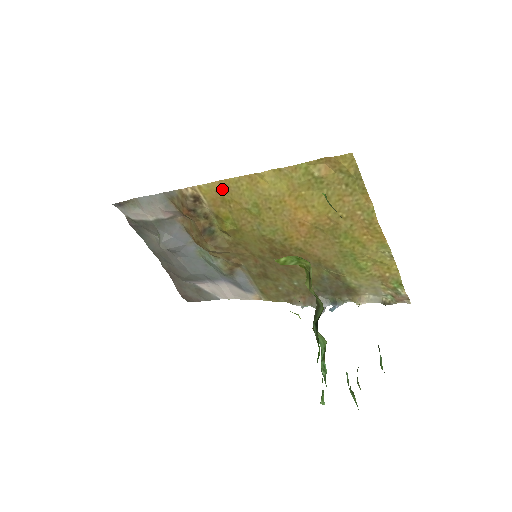
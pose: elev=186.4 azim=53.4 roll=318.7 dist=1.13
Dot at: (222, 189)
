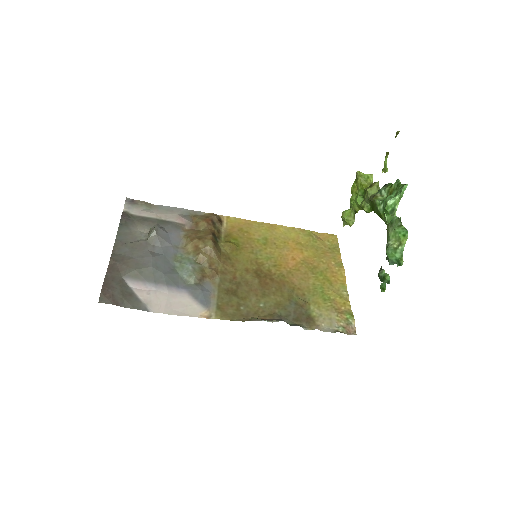
Dot at: (245, 224)
